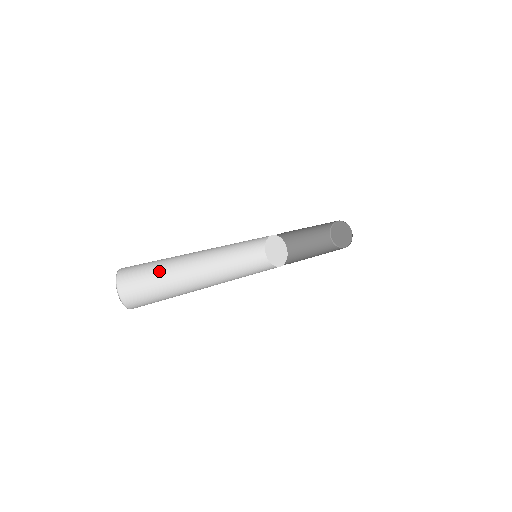
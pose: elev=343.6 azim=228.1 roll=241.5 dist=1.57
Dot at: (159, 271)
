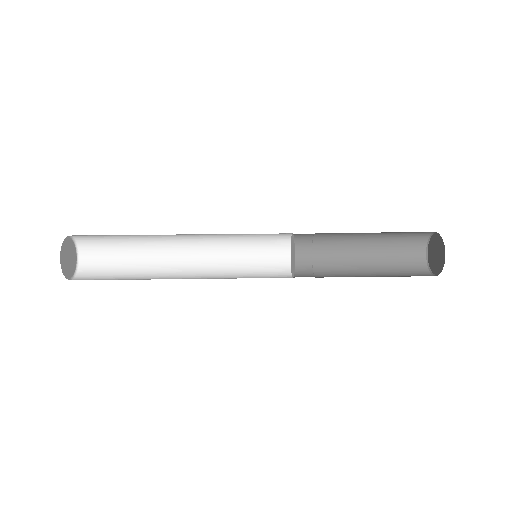
Dot at: (130, 251)
